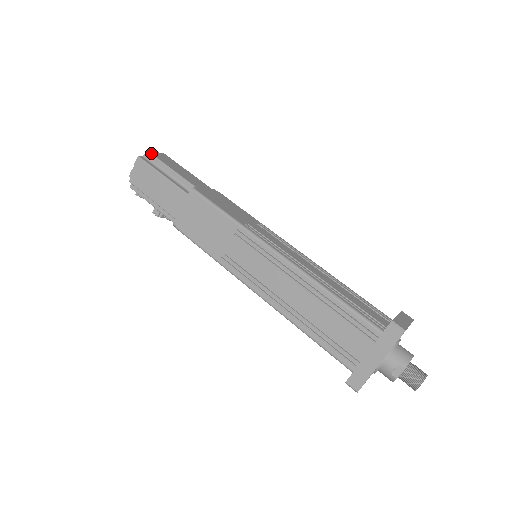
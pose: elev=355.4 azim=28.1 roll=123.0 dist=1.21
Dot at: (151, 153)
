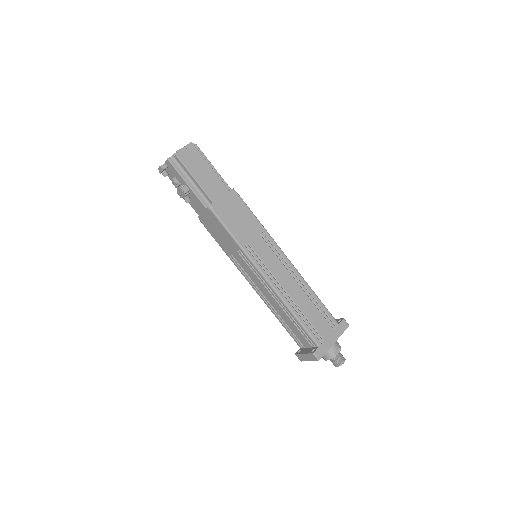
Dot at: occluded
